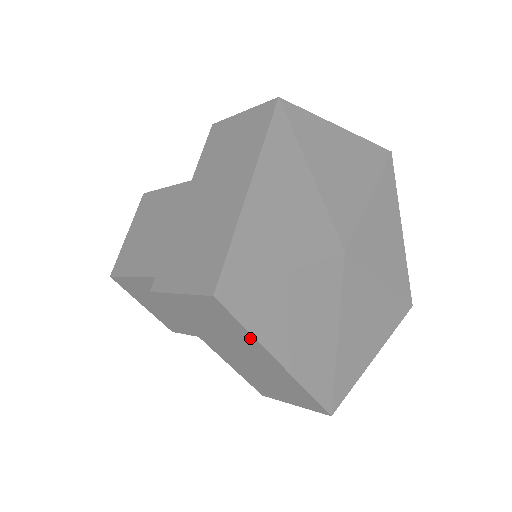
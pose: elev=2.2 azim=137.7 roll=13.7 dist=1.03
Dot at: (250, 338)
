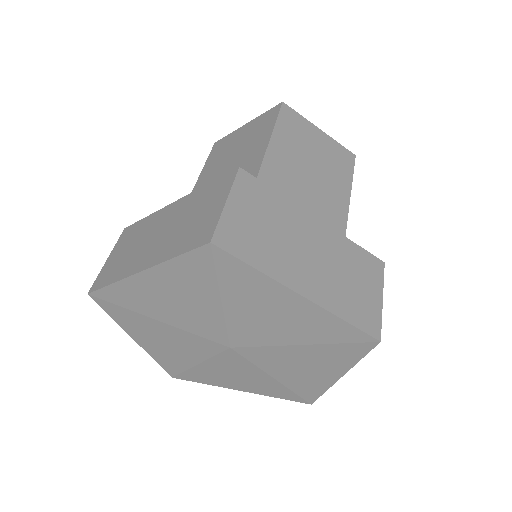
Dot at: occluded
